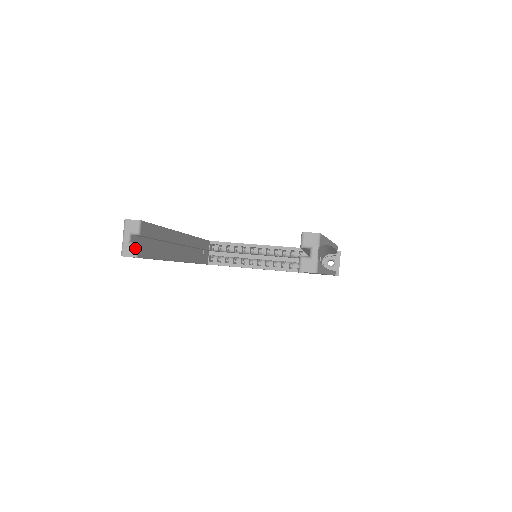
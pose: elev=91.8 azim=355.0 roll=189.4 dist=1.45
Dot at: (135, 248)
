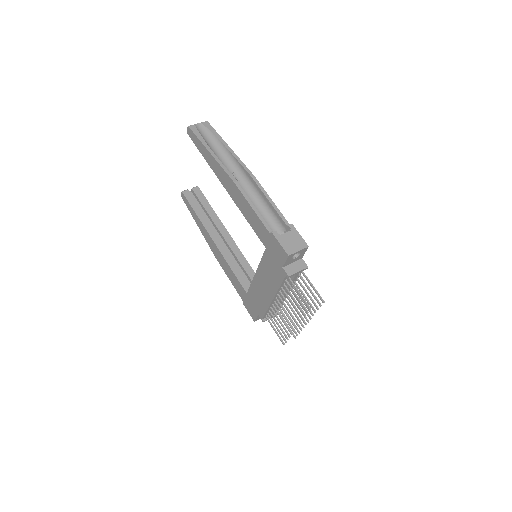
Dot at: (185, 190)
